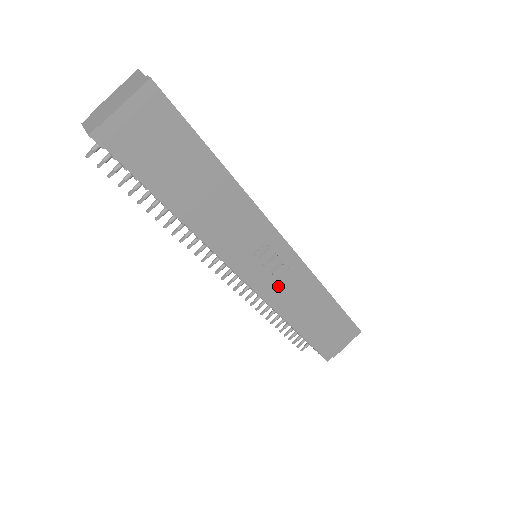
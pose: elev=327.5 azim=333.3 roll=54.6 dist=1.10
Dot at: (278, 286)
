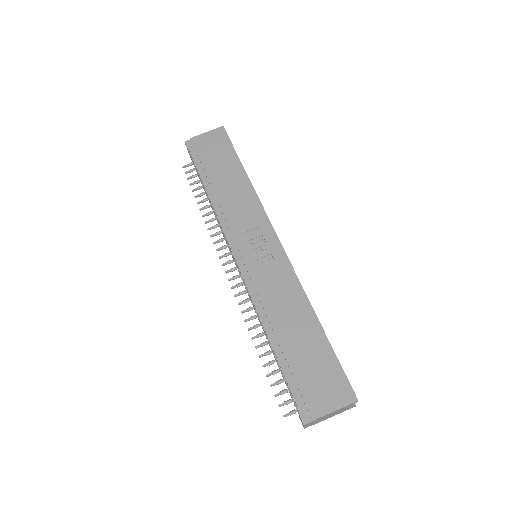
Dot at: (261, 275)
